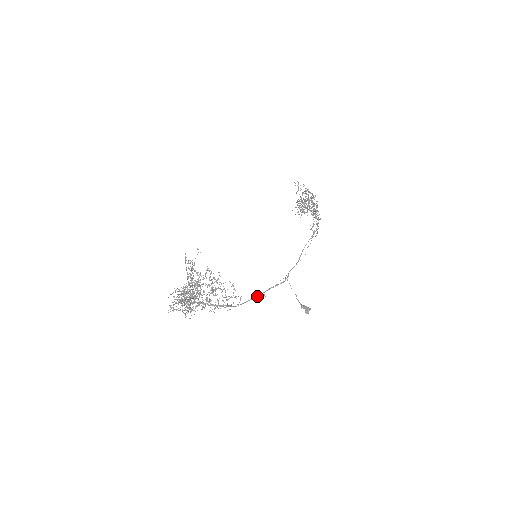
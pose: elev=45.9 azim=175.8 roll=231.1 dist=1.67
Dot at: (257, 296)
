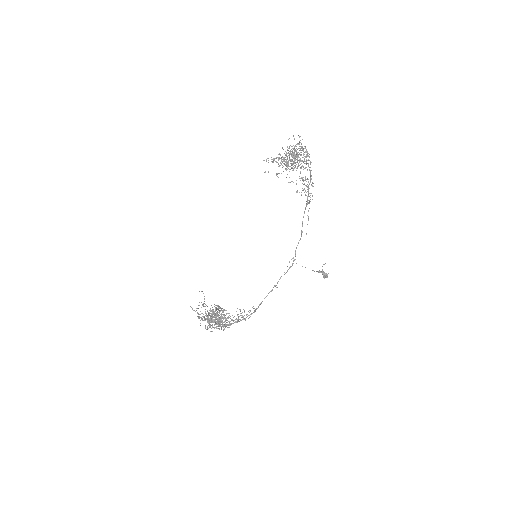
Dot at: (271, 291)
